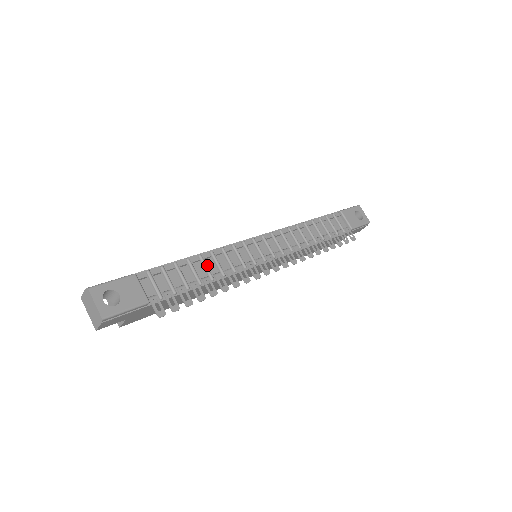
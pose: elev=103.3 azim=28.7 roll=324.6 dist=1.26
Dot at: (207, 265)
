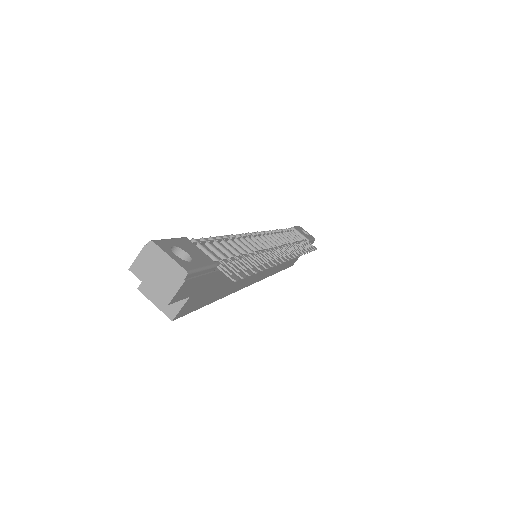
Dot at: (236, 246)
